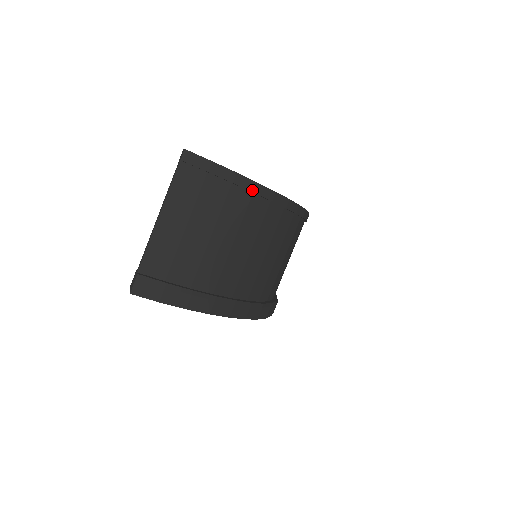
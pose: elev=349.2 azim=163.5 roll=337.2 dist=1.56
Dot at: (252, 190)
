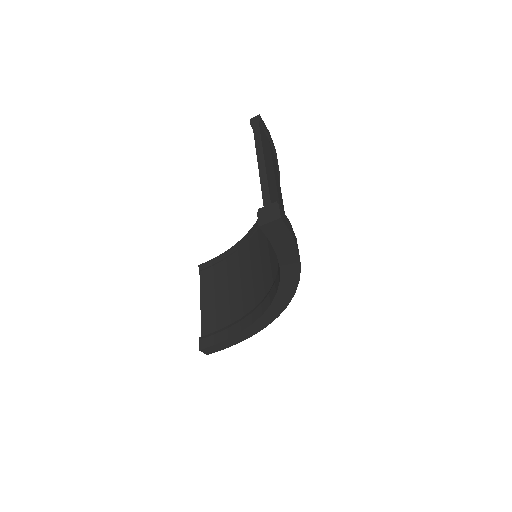
Dot at: (279, 171)
